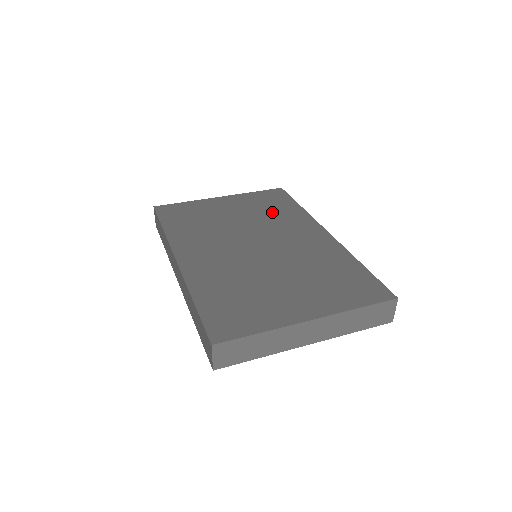
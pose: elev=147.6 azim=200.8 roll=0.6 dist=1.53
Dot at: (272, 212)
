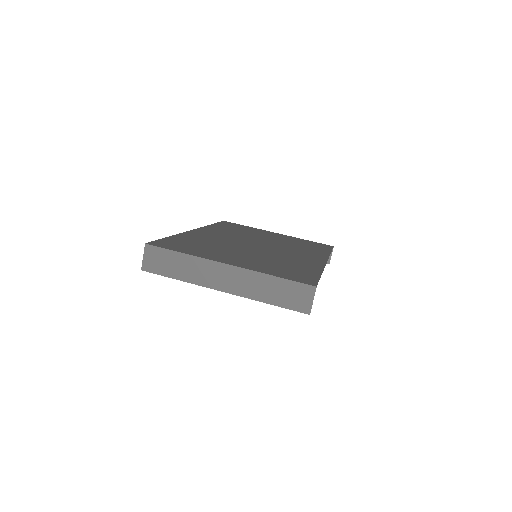
Dot at: (301, 246)
